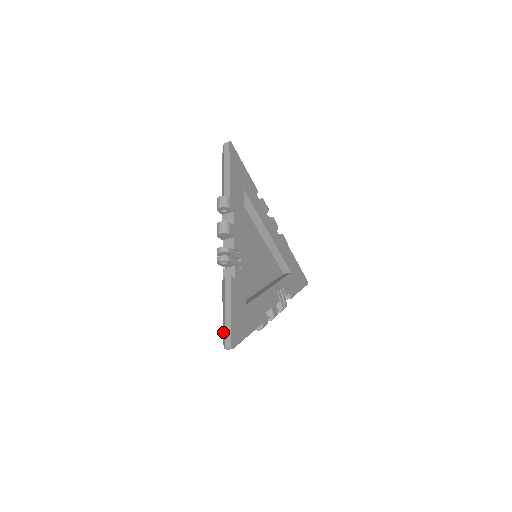
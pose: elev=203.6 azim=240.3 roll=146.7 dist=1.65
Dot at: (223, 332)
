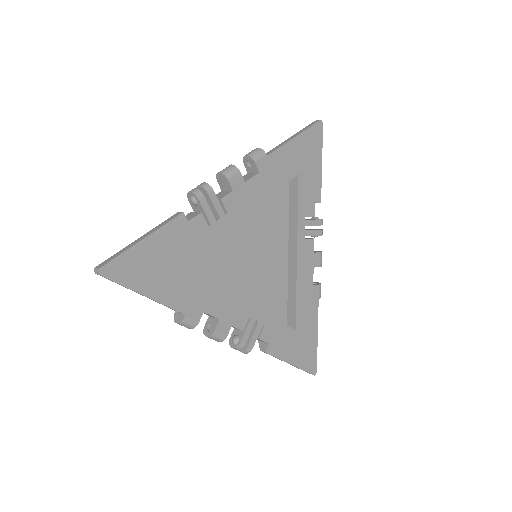
Dot at: occluded
